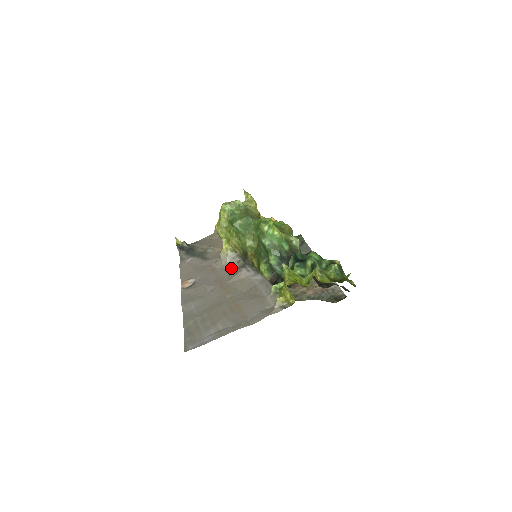
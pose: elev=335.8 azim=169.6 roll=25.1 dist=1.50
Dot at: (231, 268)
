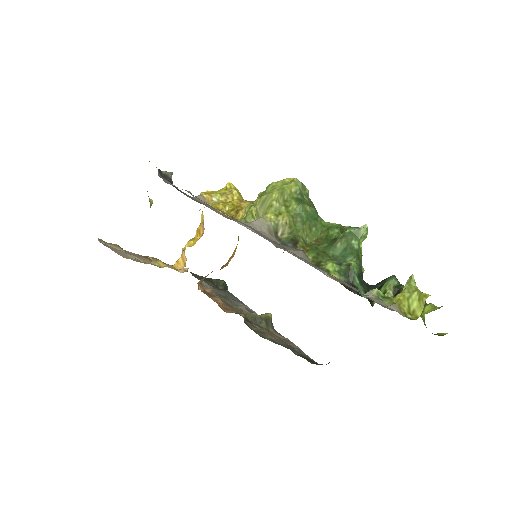
Dot at: occluded
